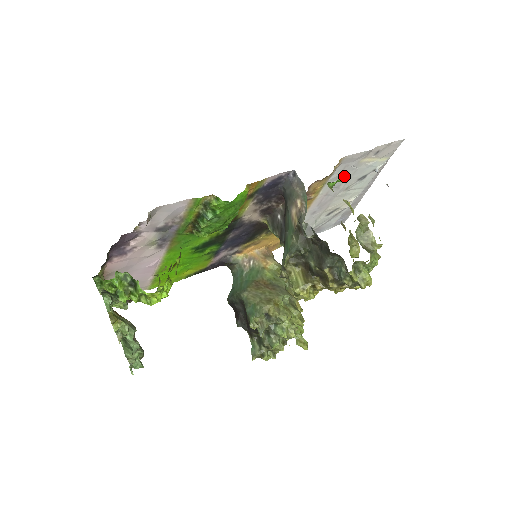
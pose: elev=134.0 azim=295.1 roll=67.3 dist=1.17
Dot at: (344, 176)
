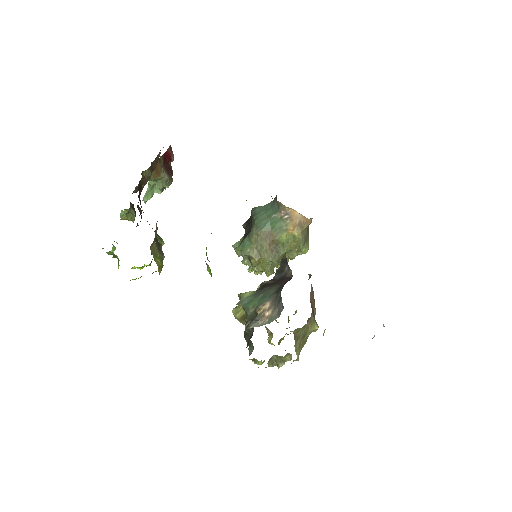
Dot at: occluded
